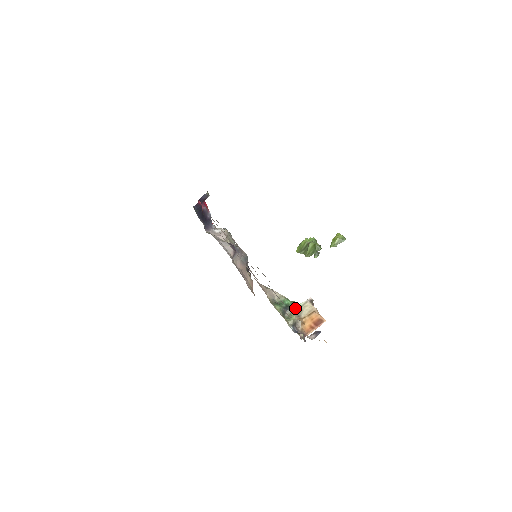
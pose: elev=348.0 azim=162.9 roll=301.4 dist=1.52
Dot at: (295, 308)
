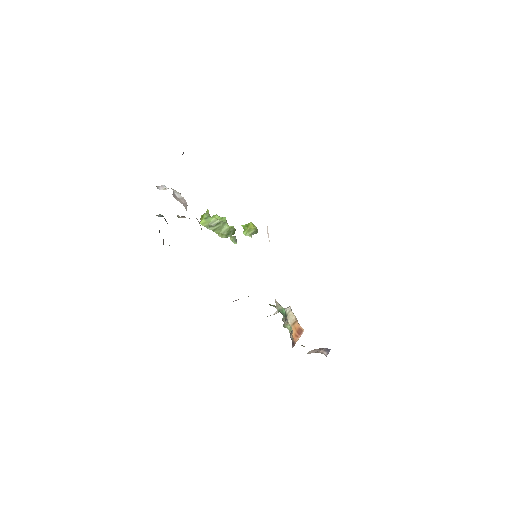
Dot at: occluded
